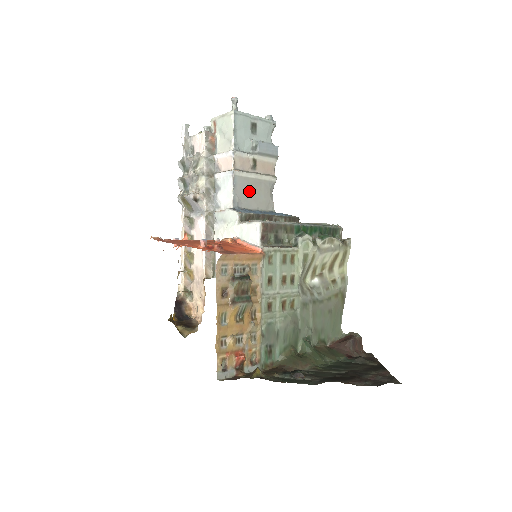
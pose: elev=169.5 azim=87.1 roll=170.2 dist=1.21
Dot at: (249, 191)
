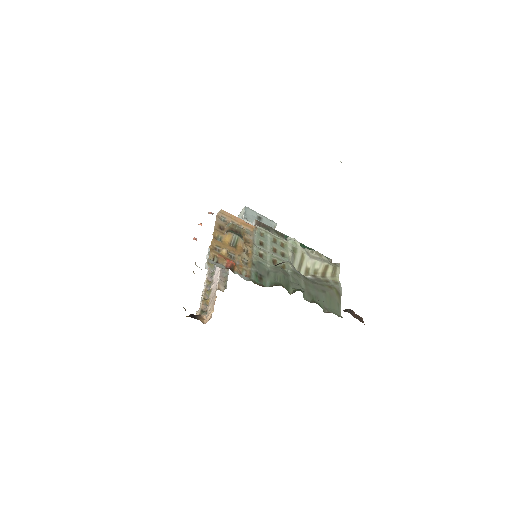
Dot at: occluded
